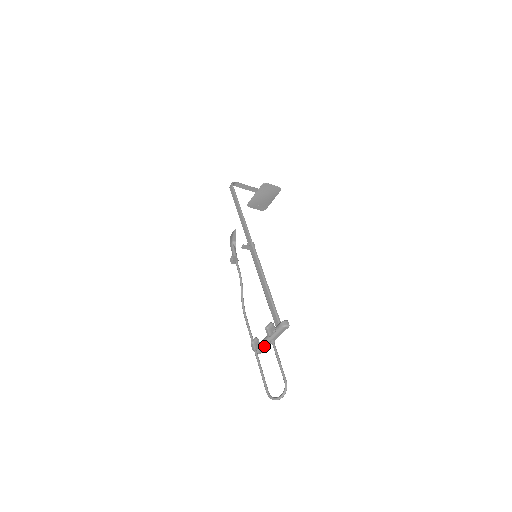
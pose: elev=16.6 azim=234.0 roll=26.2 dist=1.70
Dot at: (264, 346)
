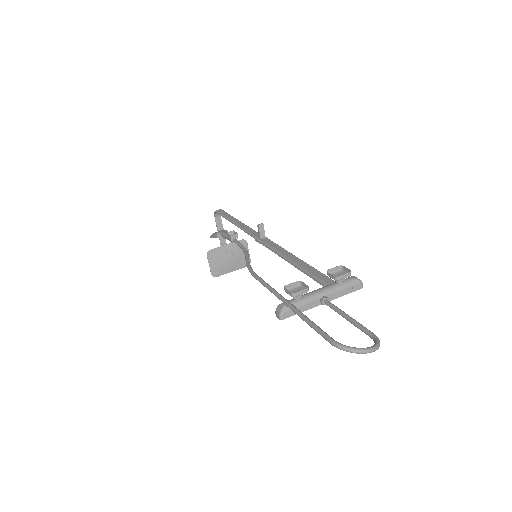
Dot at: (305, 302)
